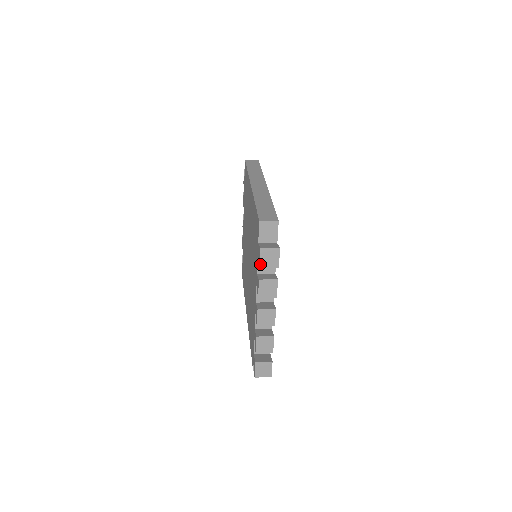
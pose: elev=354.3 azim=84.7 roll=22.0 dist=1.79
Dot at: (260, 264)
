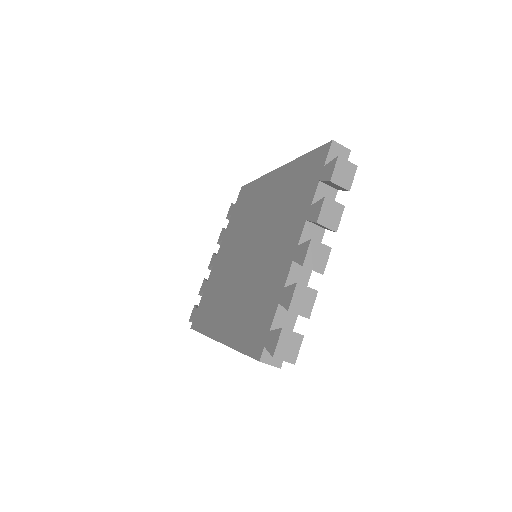
Dot at: (332, 176)
